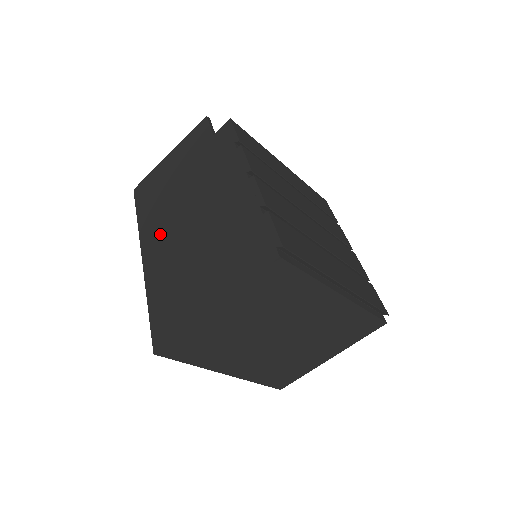
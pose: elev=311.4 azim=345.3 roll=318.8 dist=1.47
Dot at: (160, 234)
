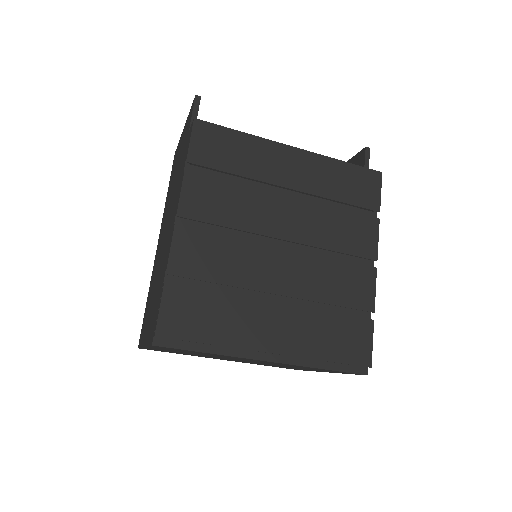
Dot at: (162, 229)
